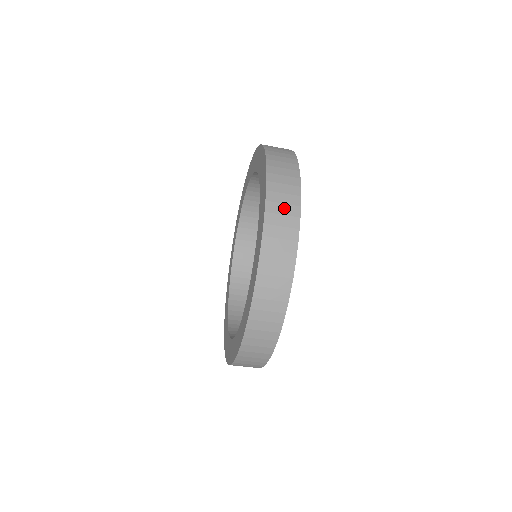
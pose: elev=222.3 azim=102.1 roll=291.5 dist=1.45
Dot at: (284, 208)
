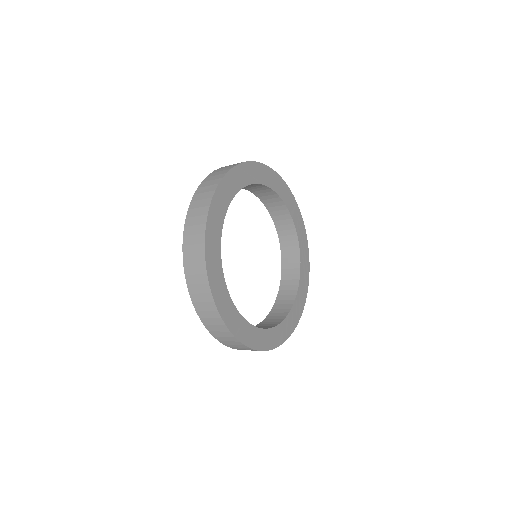
Dot at: (204, 195)
